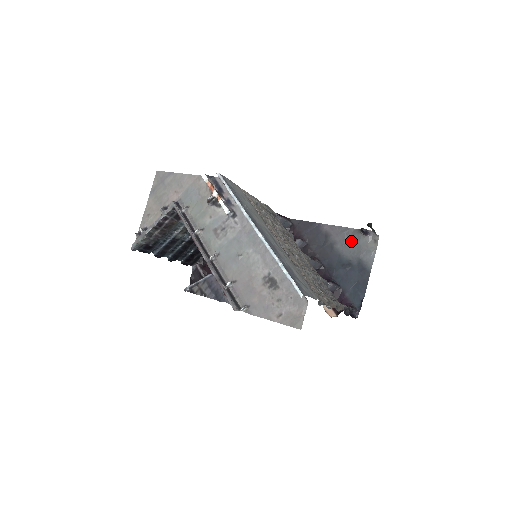
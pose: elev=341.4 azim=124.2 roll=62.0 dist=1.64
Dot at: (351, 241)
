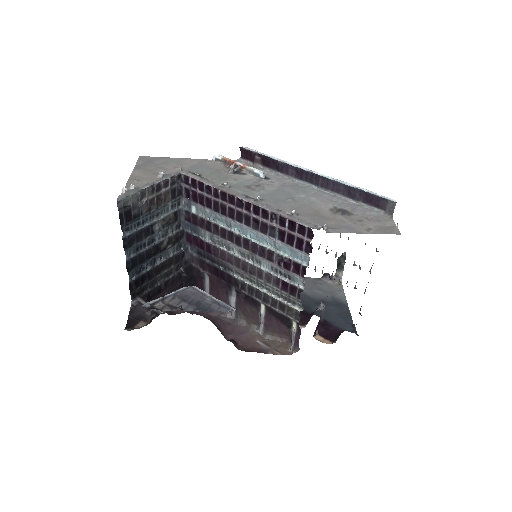
Dot at: (316, 286)
